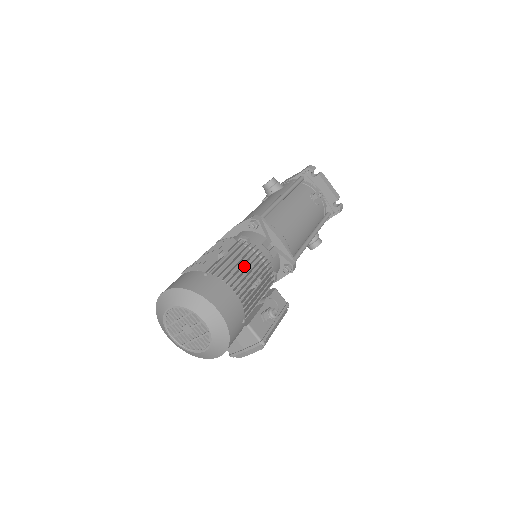
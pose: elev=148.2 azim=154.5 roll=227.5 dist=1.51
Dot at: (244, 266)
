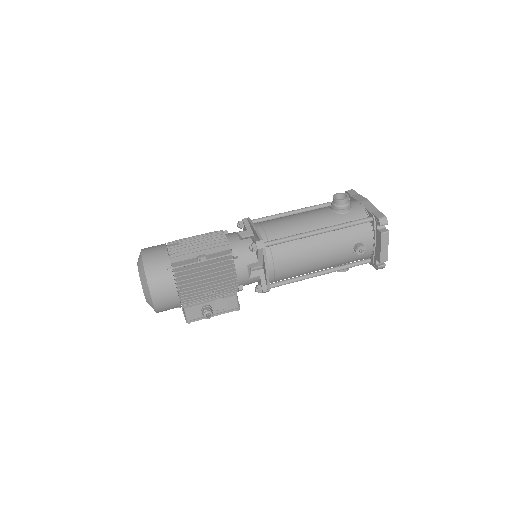
Dot at: (210, 275)
